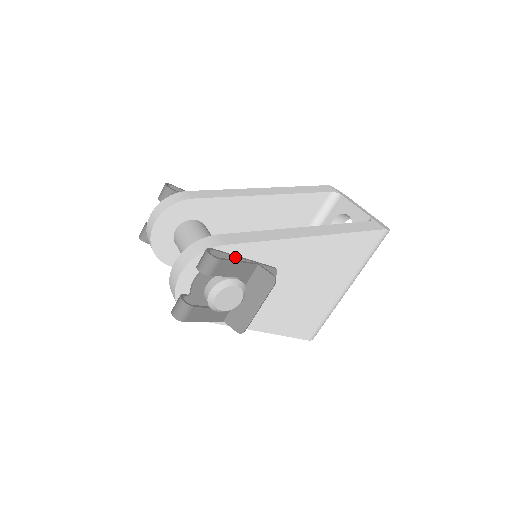
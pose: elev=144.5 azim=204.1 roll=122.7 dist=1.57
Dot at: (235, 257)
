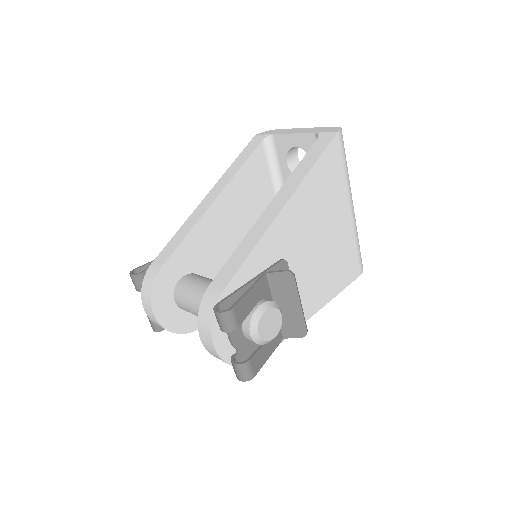
Dot at: (242, 289)
